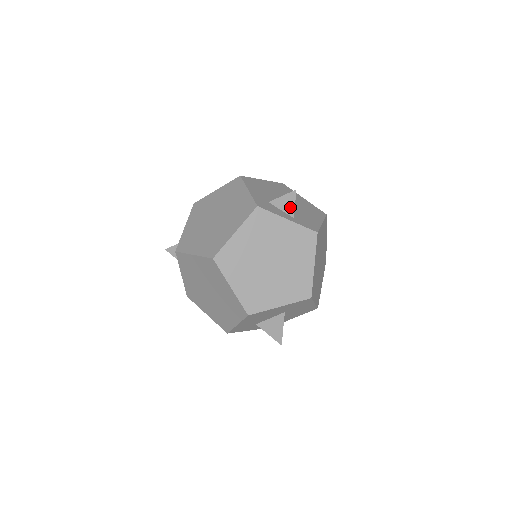
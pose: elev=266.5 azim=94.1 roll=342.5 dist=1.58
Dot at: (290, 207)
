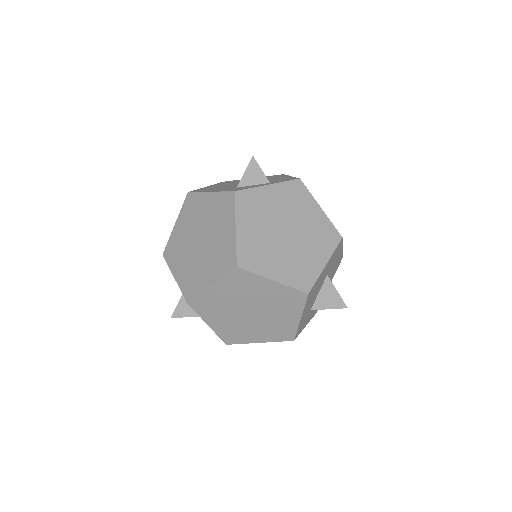
Dot at: (259, 176)
